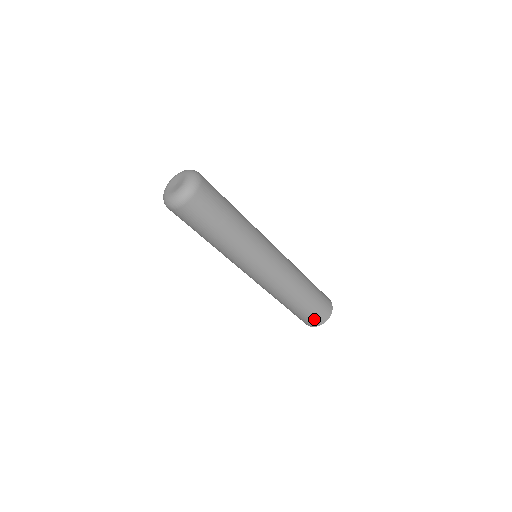
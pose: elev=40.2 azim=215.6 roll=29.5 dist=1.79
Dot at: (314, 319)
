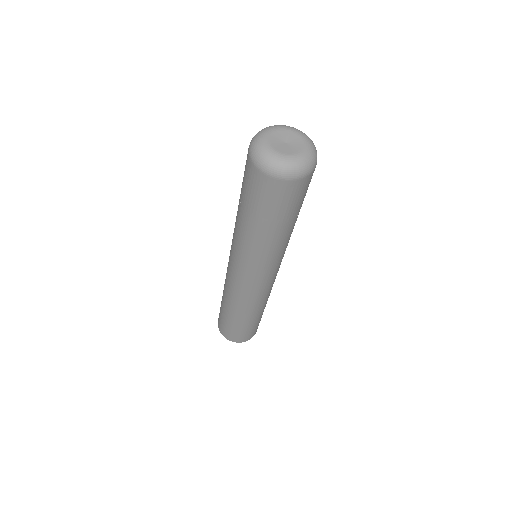
Dot at: (249, 334)
